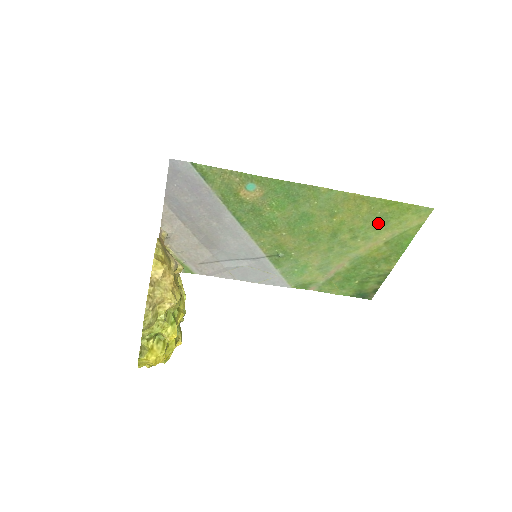
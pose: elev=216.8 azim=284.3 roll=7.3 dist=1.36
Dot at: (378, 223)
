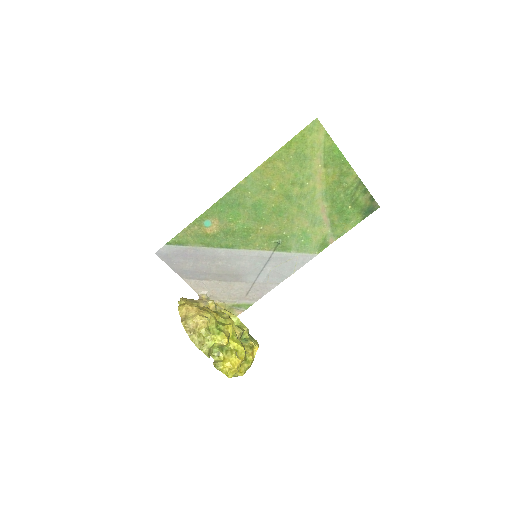
Dot at: (301, 162)
